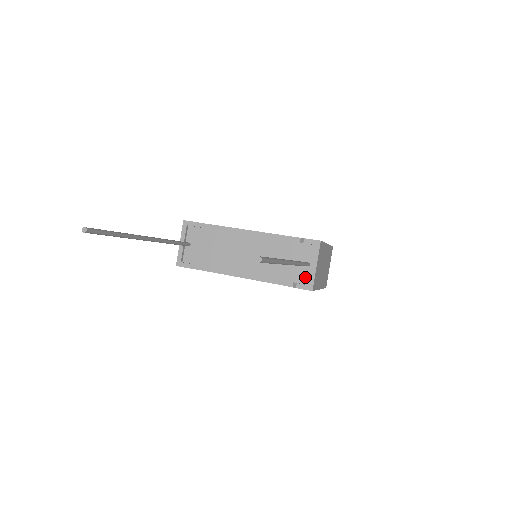
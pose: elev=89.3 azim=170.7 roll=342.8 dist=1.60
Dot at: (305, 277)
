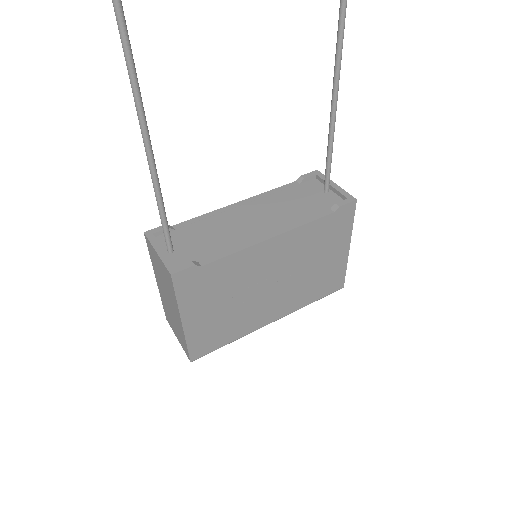
Dot at: (336, 200)
